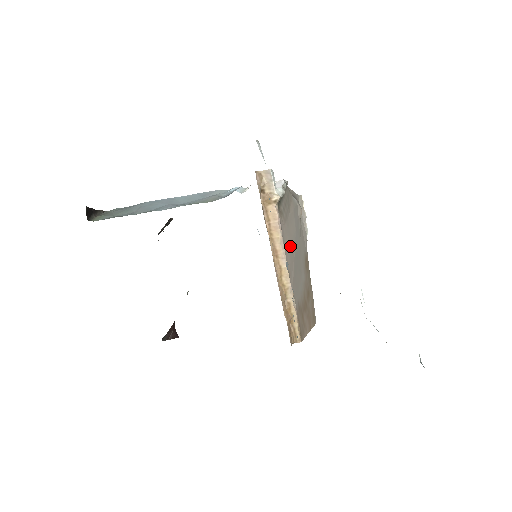
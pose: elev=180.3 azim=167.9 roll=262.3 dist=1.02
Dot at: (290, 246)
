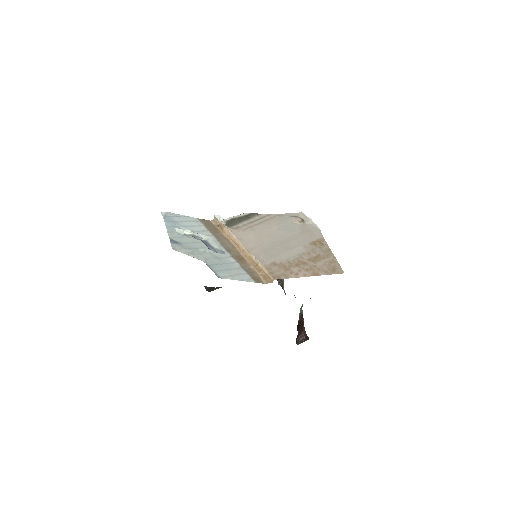
Dot at: (257, 239)
